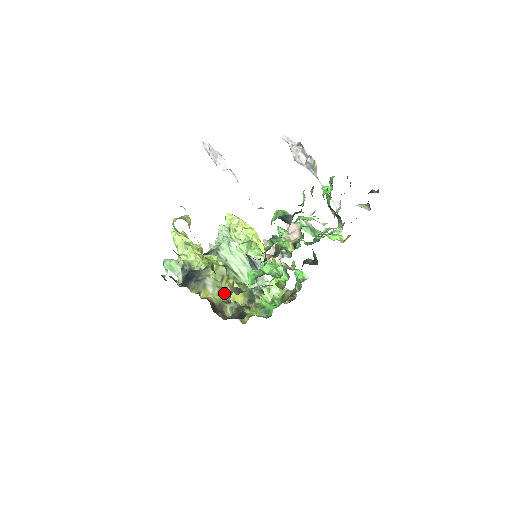
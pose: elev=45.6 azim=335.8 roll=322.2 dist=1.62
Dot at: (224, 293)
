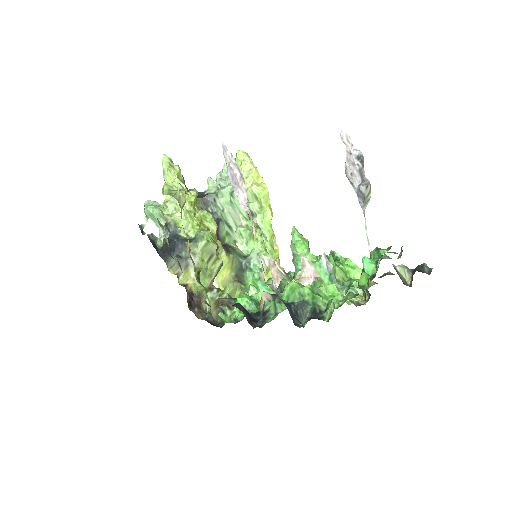
Dot at: (208, 277)
